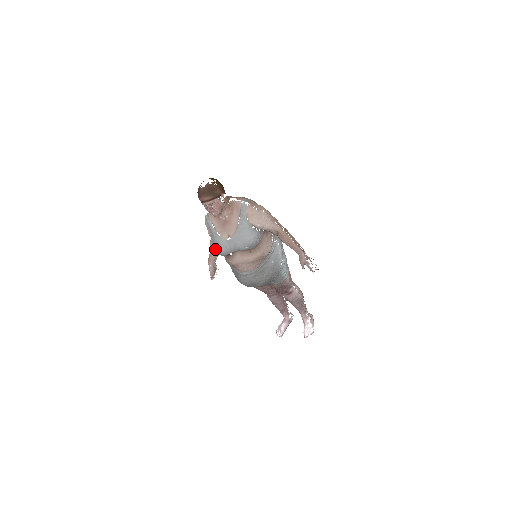
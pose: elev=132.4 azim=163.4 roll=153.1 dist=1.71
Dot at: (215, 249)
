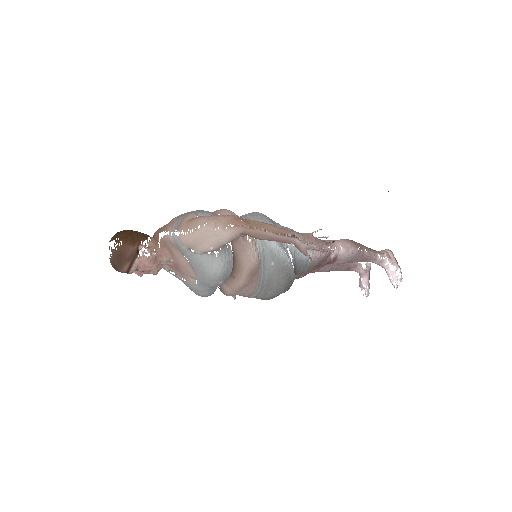
Dot at: occluded
